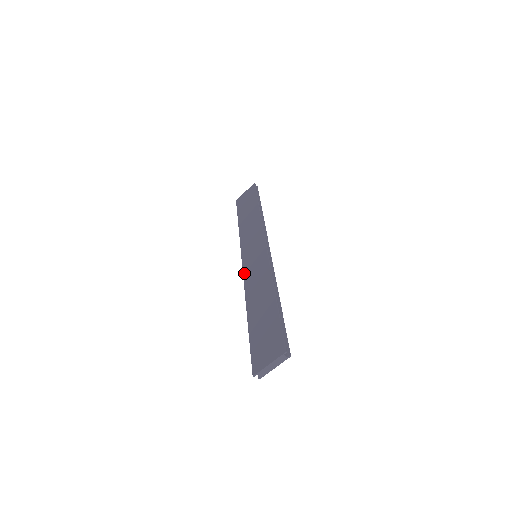
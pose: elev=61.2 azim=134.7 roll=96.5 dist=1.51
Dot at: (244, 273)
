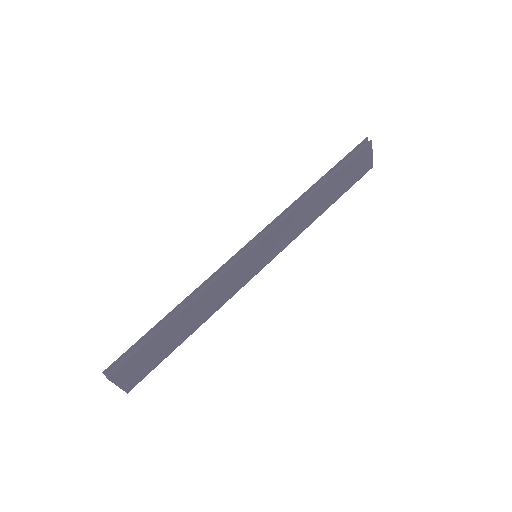
Dot at: occluded
